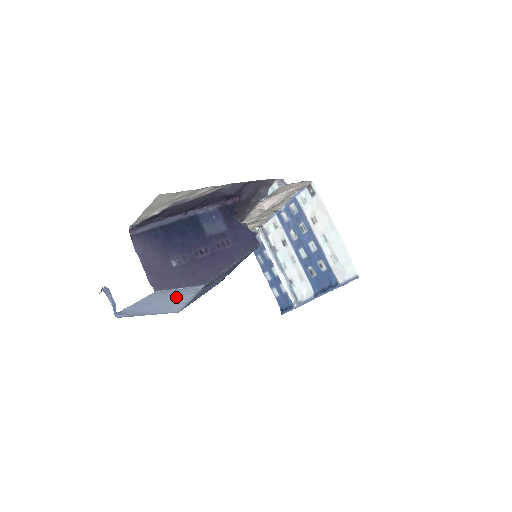
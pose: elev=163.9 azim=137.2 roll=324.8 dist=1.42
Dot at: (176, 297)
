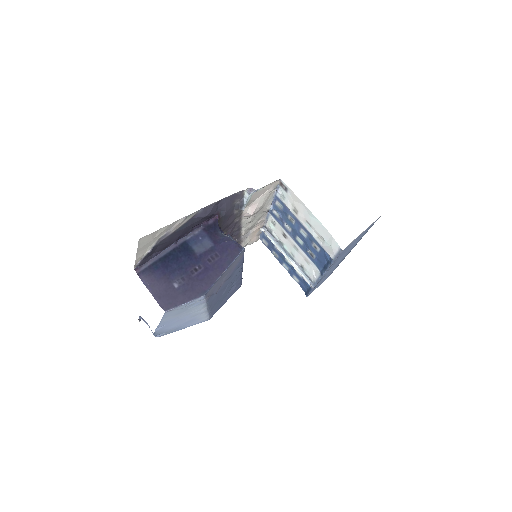
Dot at: (190, 310)
